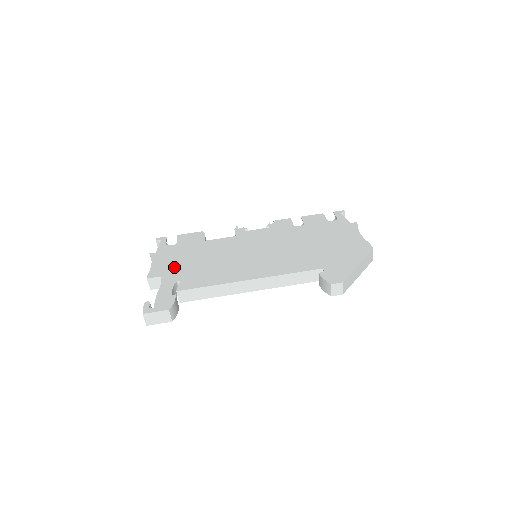
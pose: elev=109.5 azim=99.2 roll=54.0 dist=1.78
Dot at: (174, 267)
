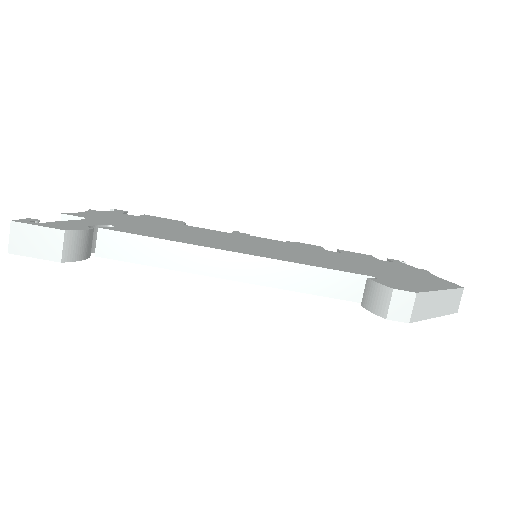
Dot at: (116, 220)
